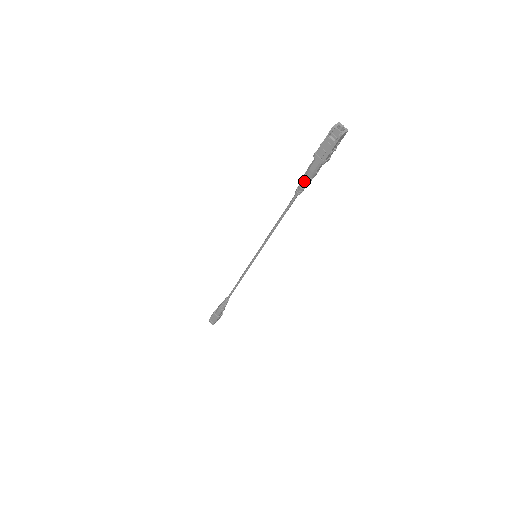
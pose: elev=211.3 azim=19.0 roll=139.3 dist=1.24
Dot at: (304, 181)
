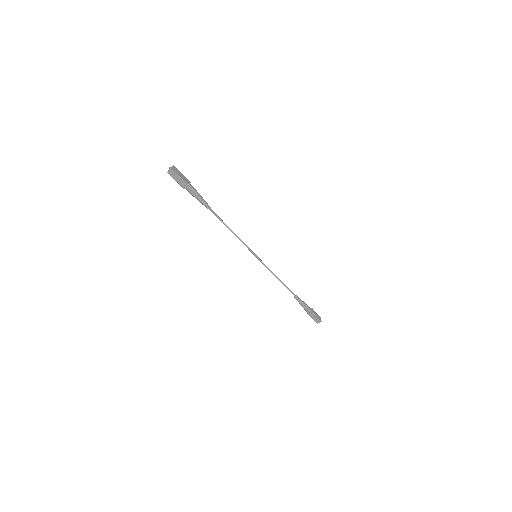
Dot at: (198, 200)
